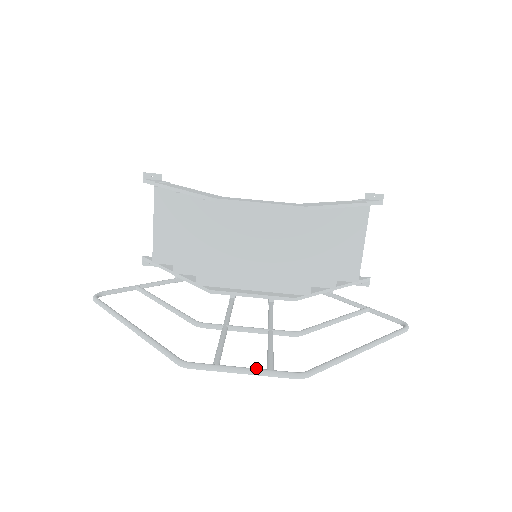
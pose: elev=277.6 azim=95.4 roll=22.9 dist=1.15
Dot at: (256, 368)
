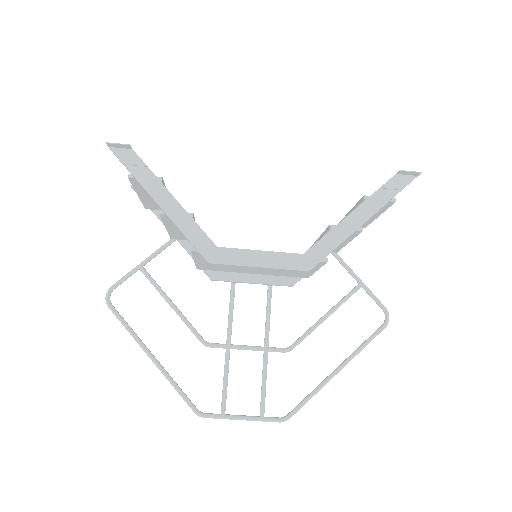
Dot at: (252, 418)
